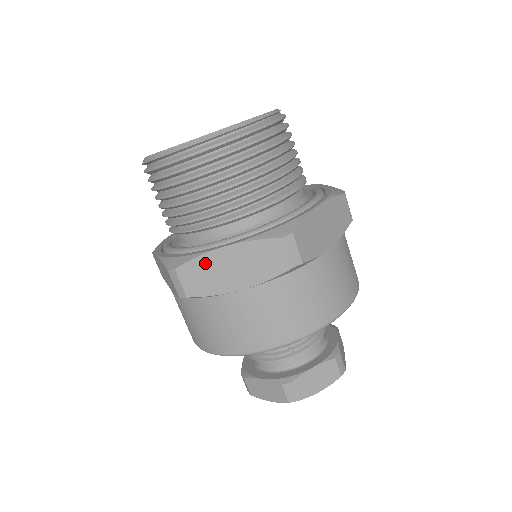
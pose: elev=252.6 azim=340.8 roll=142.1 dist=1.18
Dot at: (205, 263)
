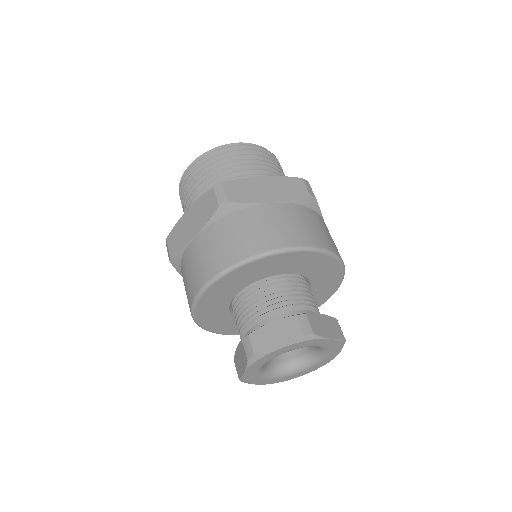
Dot at: (246, 183)
